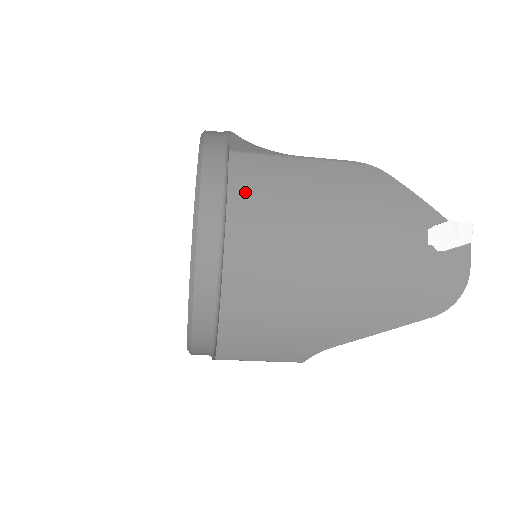
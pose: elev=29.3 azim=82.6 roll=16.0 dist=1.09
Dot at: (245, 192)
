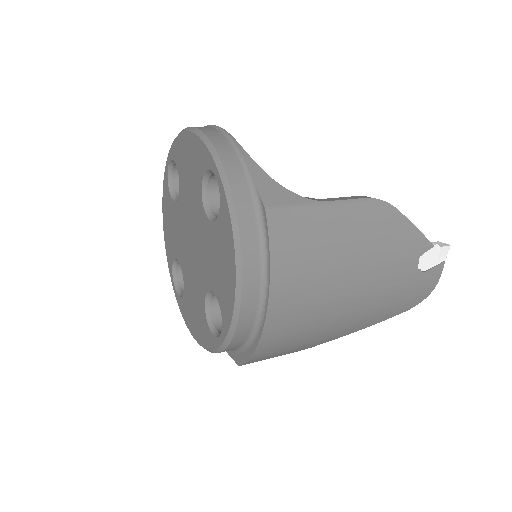
Dot at: (285, 257)
